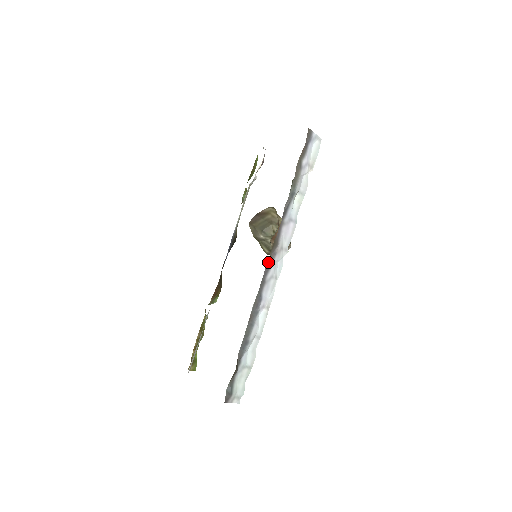
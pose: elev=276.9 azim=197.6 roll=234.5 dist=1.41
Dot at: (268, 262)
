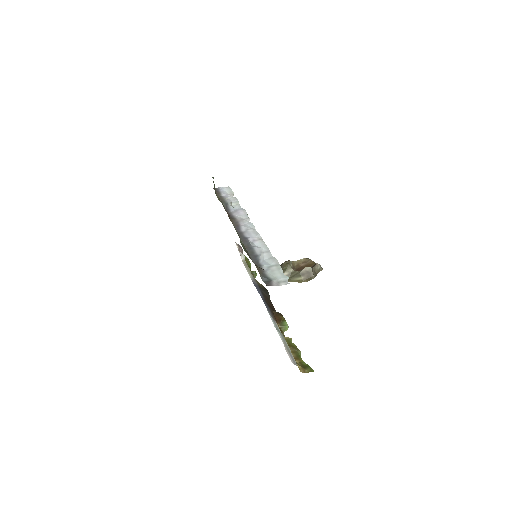
Dot at: (235, 227)
